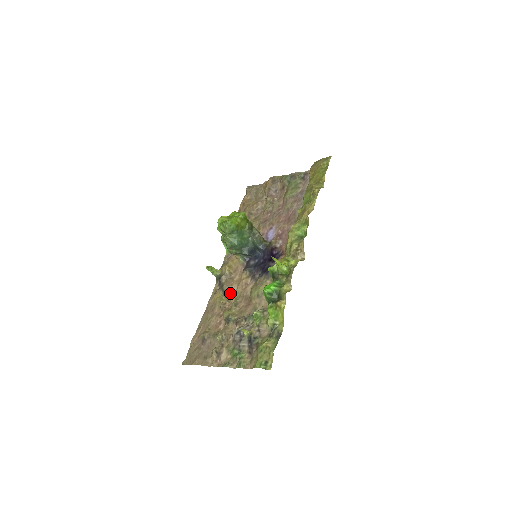
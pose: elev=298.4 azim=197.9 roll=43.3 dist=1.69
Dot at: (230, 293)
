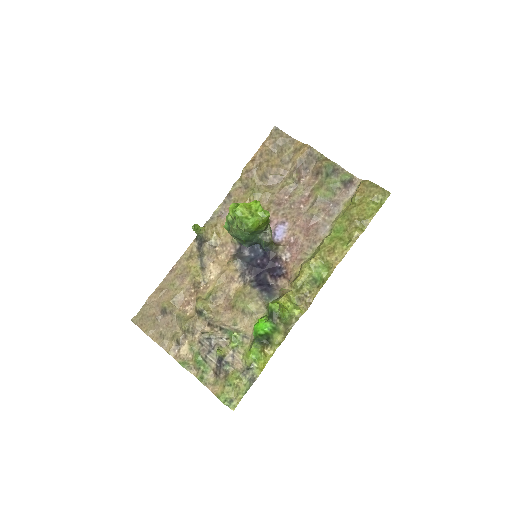
Dot at: (209, 272)
